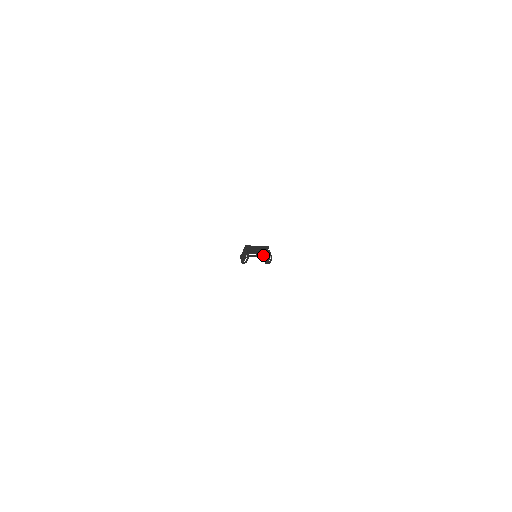
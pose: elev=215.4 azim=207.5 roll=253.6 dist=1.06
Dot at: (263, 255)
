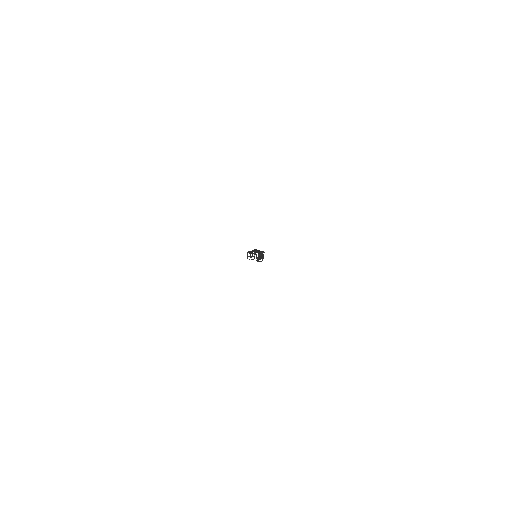
Dot at: occluded
